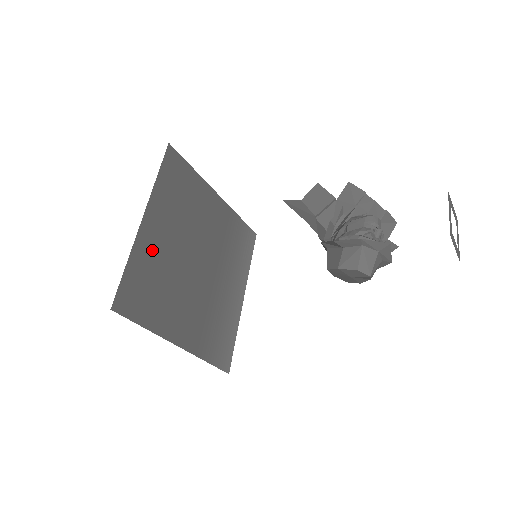
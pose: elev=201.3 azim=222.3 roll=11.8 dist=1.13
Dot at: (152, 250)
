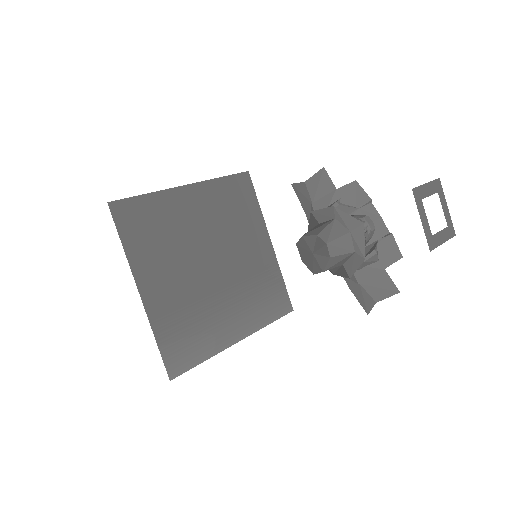
Dot at: (177, 209)
